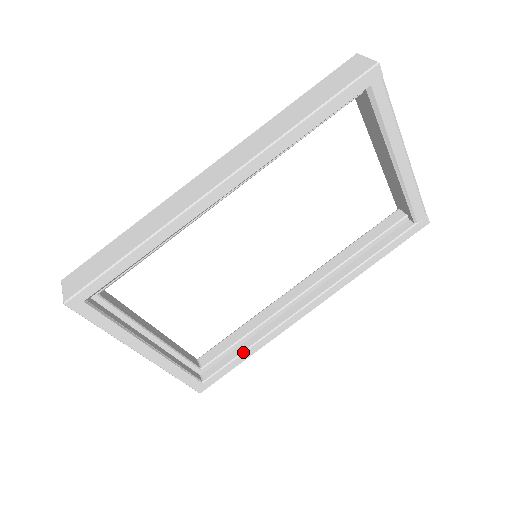
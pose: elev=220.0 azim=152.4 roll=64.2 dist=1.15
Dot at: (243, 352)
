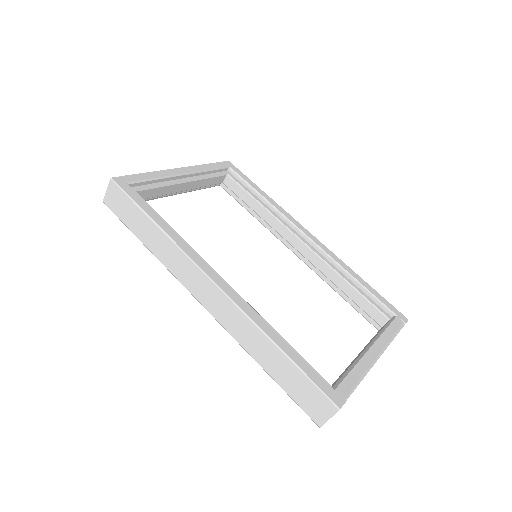
Dot at: occluded
